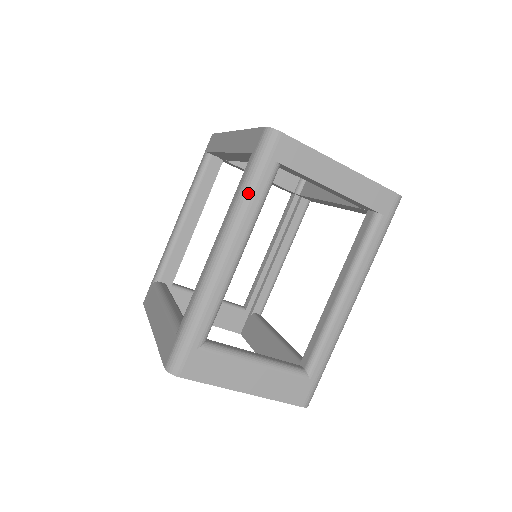
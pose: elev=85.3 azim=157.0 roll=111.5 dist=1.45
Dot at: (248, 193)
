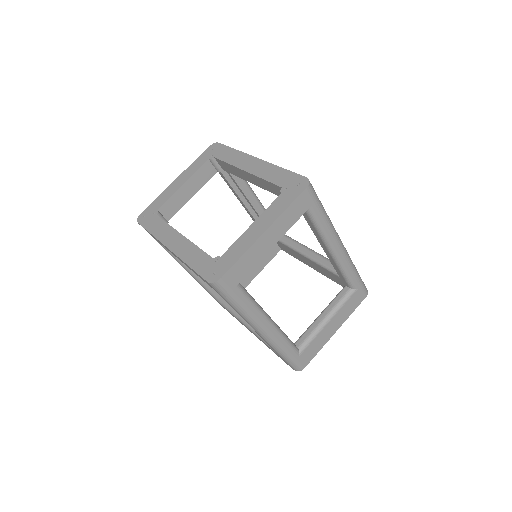
Dot at: (242, 310)
